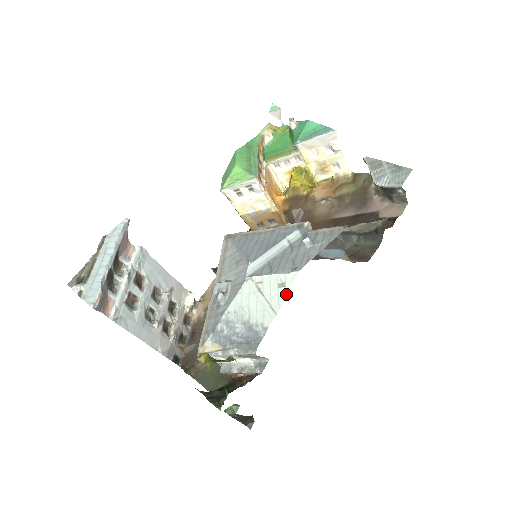
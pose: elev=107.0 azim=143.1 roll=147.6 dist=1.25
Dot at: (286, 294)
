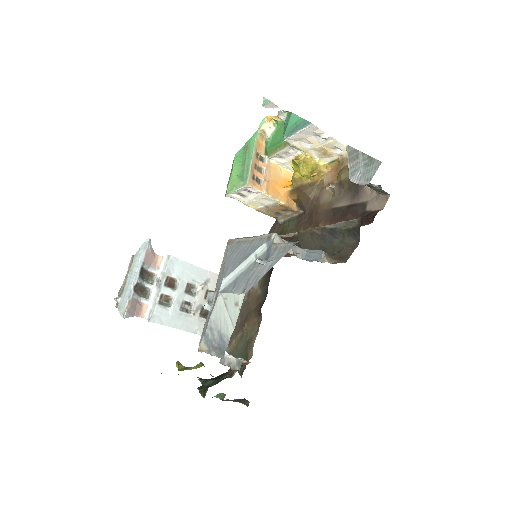
Dot at: occluded
